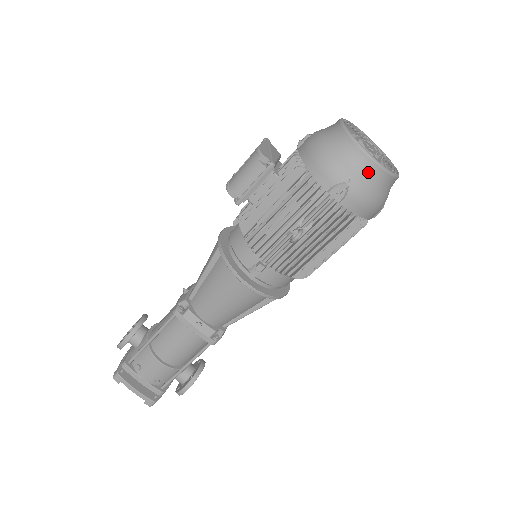
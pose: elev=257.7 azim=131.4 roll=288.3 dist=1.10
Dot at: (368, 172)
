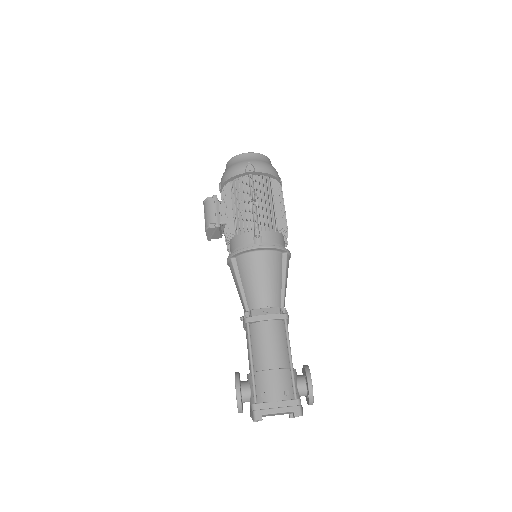
Dot at: (253, 157)
